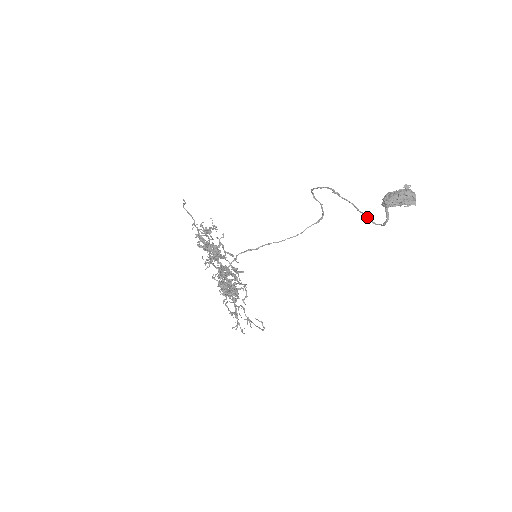
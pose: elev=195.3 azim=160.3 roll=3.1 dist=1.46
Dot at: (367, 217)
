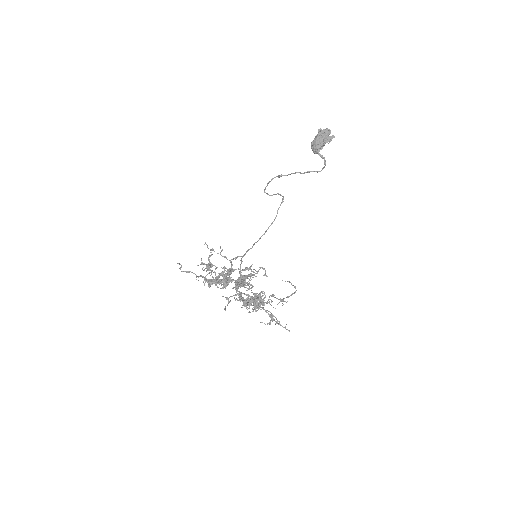
Dot at: occluded
